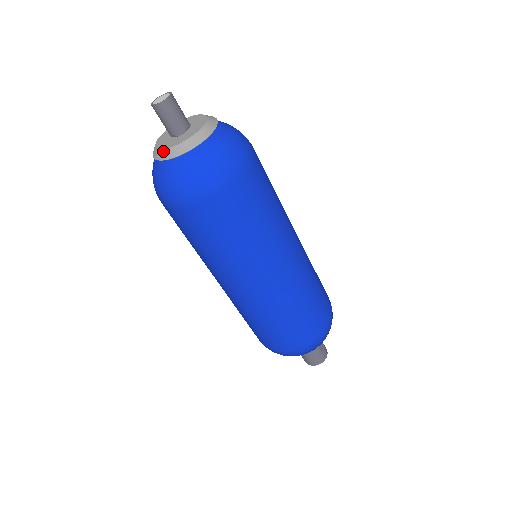
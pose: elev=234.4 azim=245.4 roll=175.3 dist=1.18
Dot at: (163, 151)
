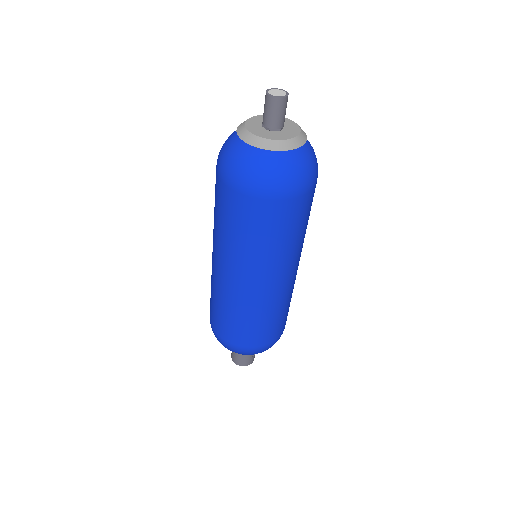
Dot at: (255, 137)
